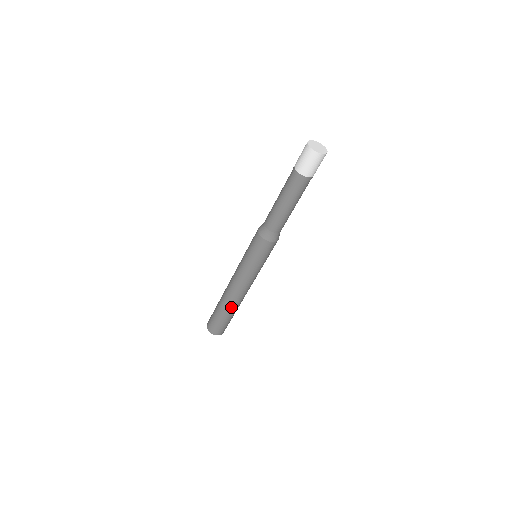
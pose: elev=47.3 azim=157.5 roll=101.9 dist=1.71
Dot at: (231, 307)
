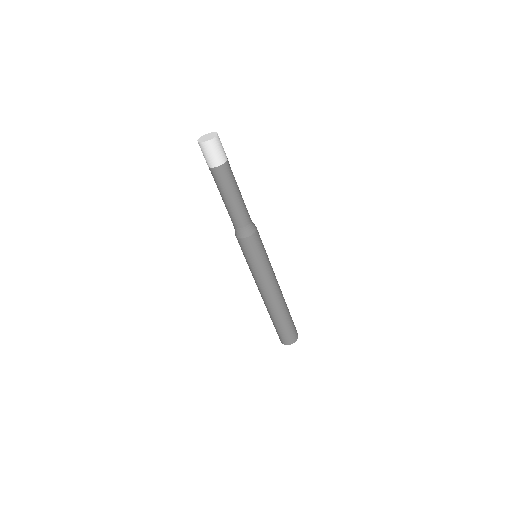
Dot at: (278, 312)
